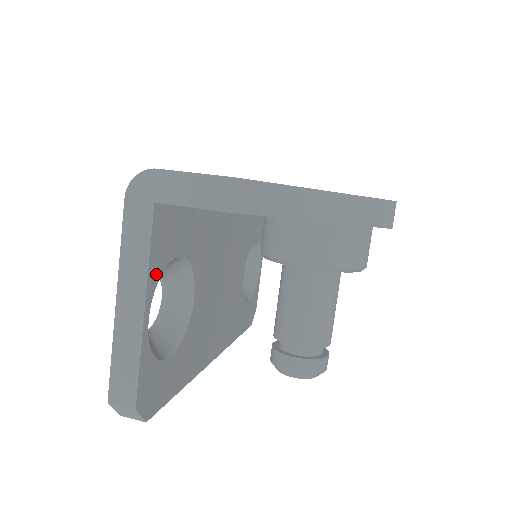
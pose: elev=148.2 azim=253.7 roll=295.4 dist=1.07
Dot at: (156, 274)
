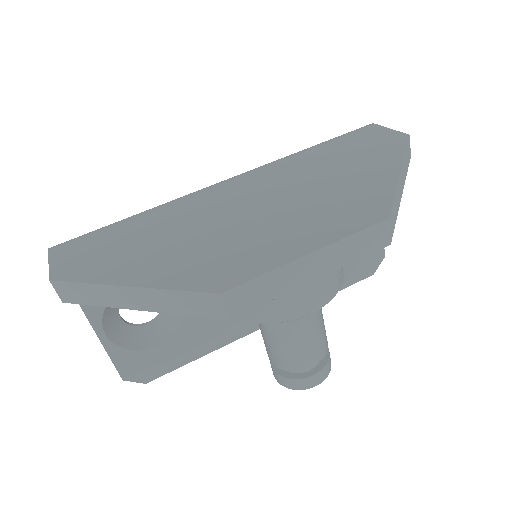
Dot at: (97, 308)
